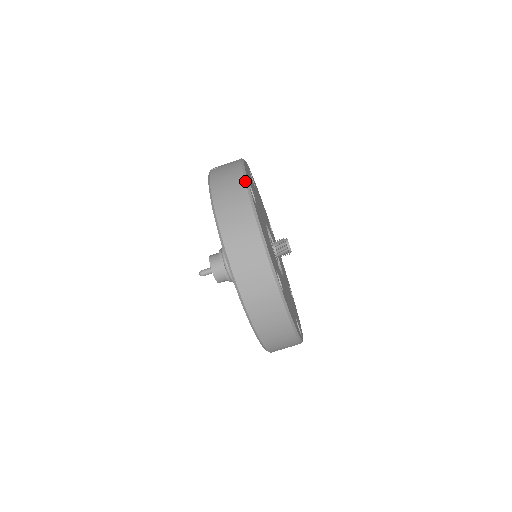
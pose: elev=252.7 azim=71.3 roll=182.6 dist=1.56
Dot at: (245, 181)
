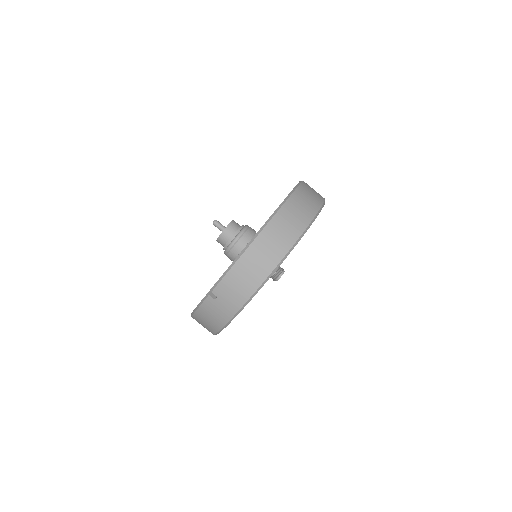
Dot at: occluded
